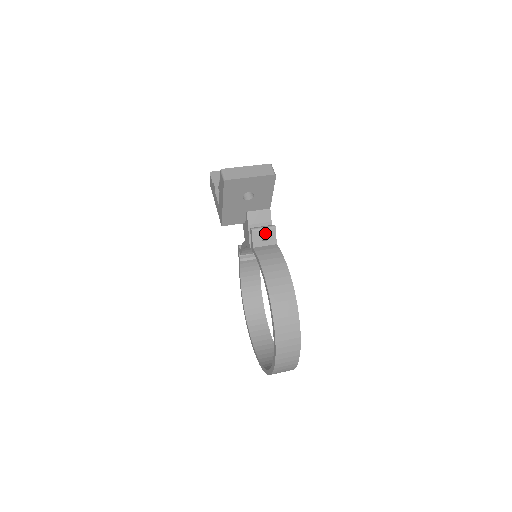
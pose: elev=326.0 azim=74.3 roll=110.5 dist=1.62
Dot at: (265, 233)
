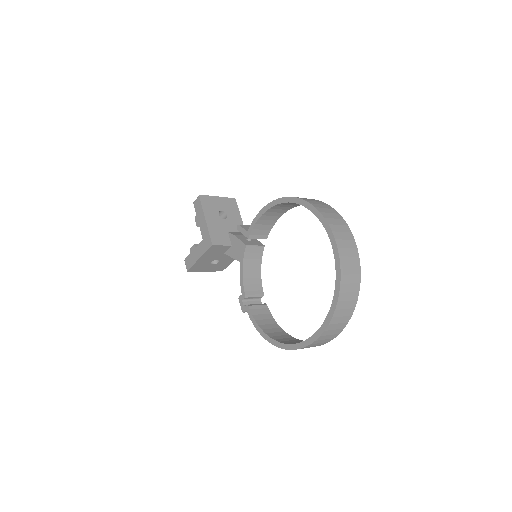
Dot at: occluded
